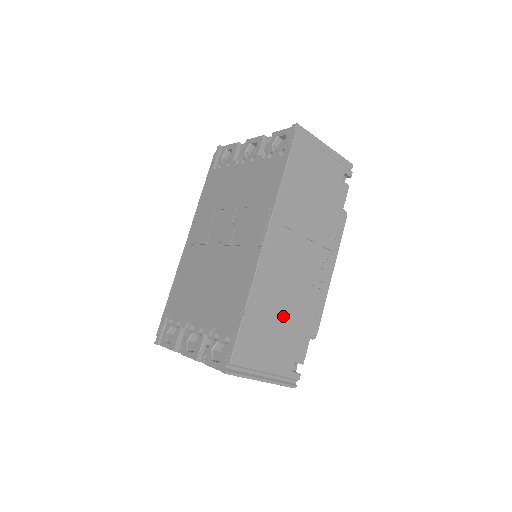
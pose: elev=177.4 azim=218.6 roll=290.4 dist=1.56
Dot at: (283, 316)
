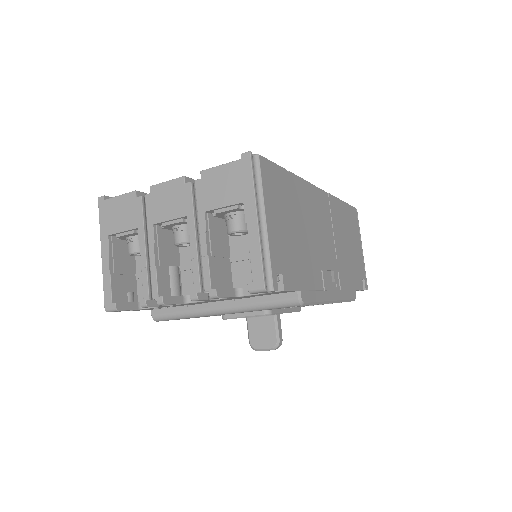
Dot at: (300, 233)
